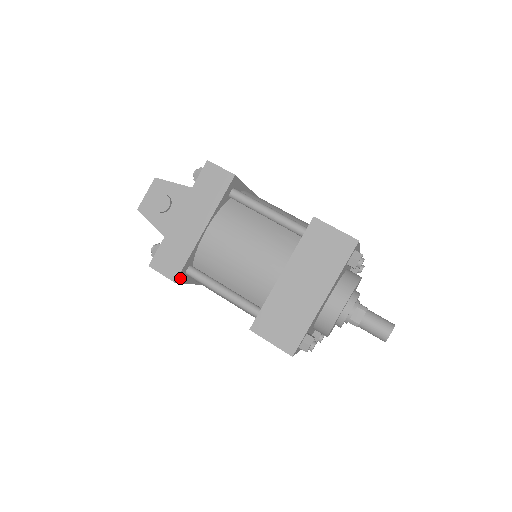
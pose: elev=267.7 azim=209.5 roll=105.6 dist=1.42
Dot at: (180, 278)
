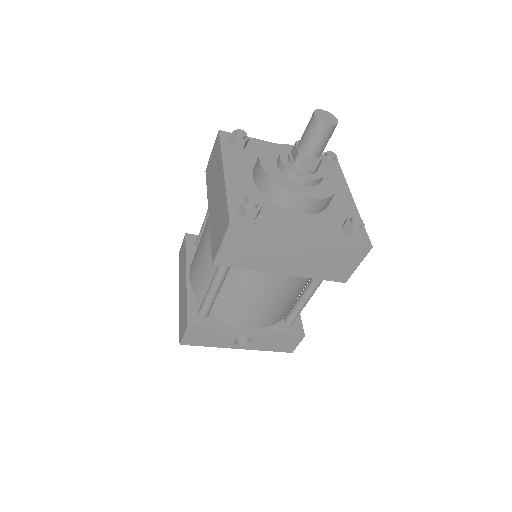
Dot at: (195, 322)
